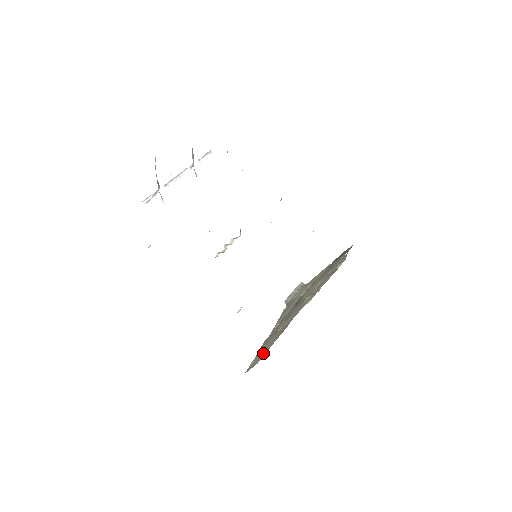
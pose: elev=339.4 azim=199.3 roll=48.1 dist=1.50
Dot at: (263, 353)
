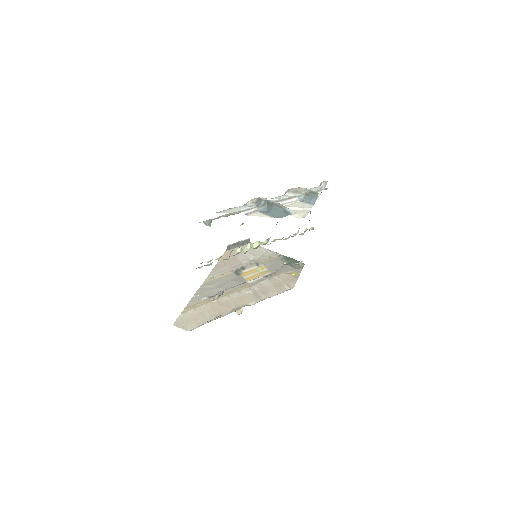
Dot at: (196, 321)
